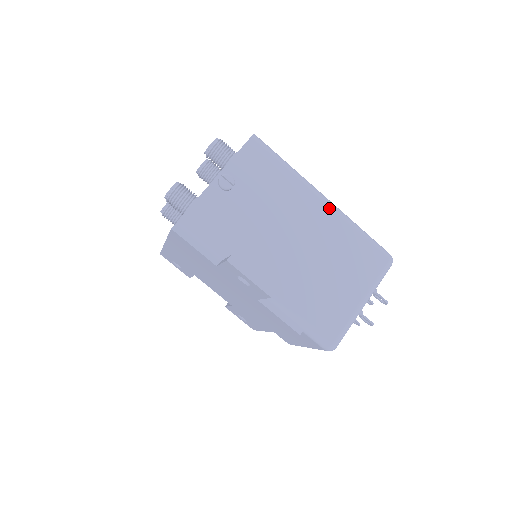
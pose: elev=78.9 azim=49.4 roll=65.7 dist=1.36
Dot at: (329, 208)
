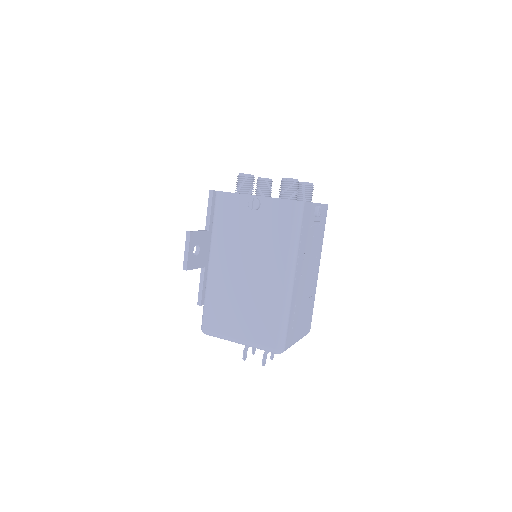
Dot at: (283, 285)
